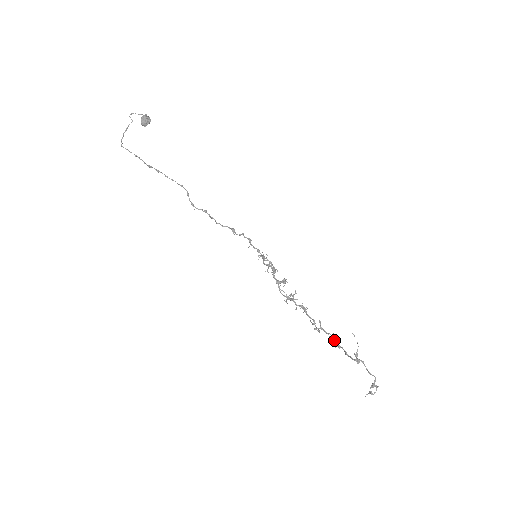
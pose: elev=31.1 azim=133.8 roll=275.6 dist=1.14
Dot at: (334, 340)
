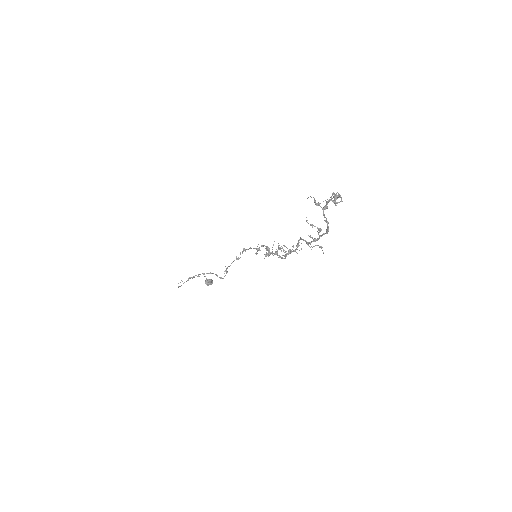
Dot at: occluded
